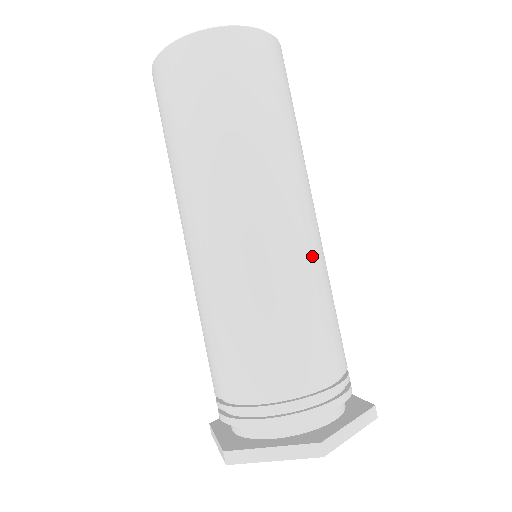
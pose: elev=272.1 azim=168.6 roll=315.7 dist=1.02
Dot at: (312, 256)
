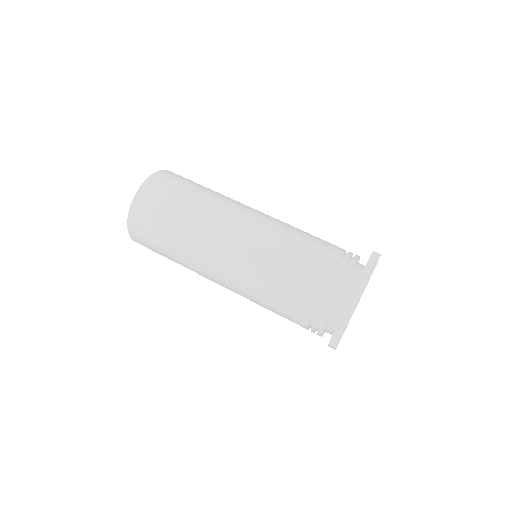
Dot at: (268, 229)
